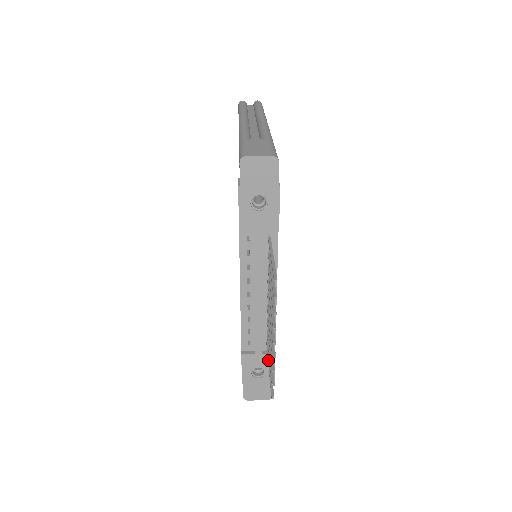
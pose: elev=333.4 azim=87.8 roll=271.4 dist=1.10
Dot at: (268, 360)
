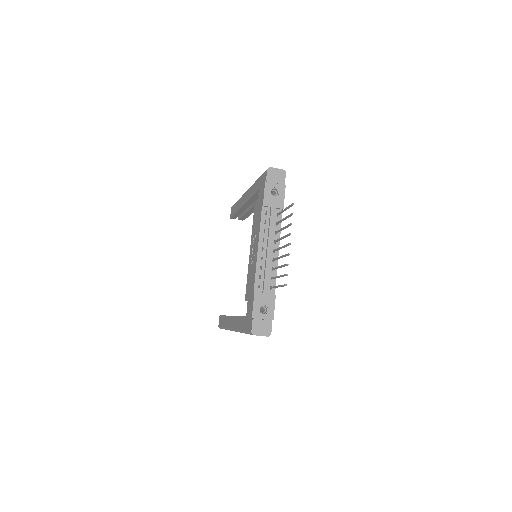
Dot at: (275, 286)
